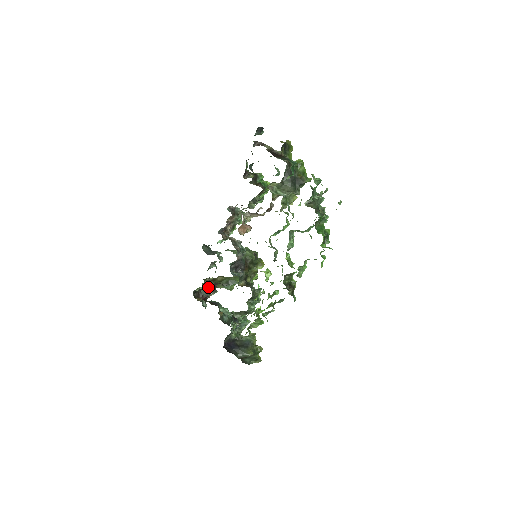
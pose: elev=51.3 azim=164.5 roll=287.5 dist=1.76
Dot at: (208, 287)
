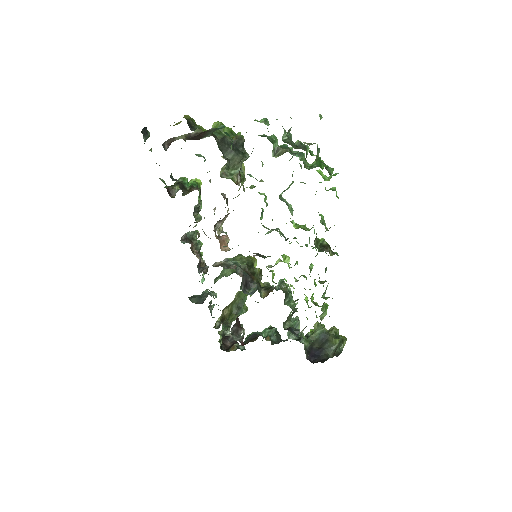
Dot at: (235, 330)
